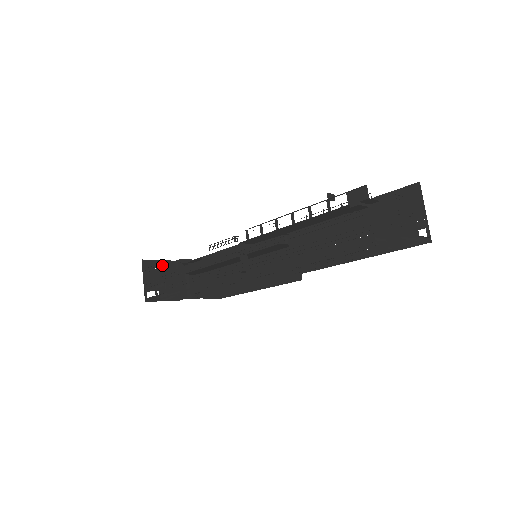
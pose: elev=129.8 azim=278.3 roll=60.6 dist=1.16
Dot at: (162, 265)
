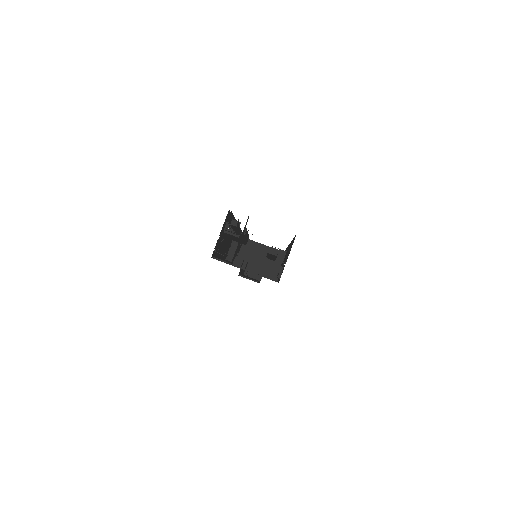
Dot at: (259, 247)
